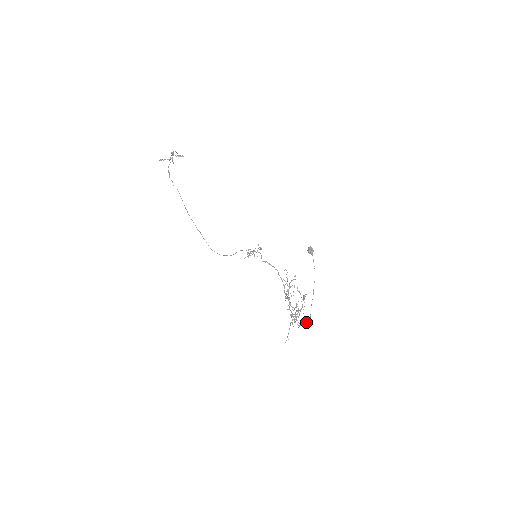
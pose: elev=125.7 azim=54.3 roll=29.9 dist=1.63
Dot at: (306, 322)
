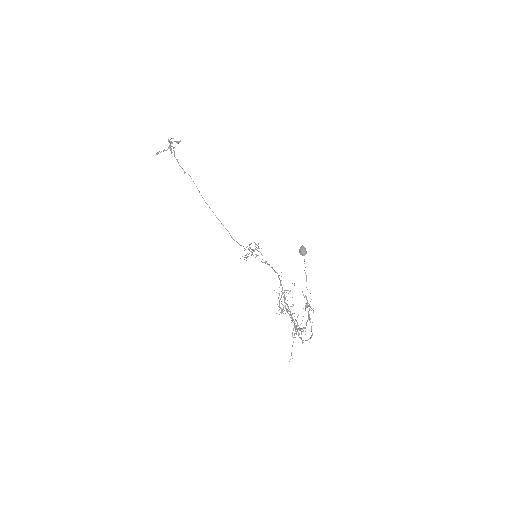
Dot at: (309, 338)
